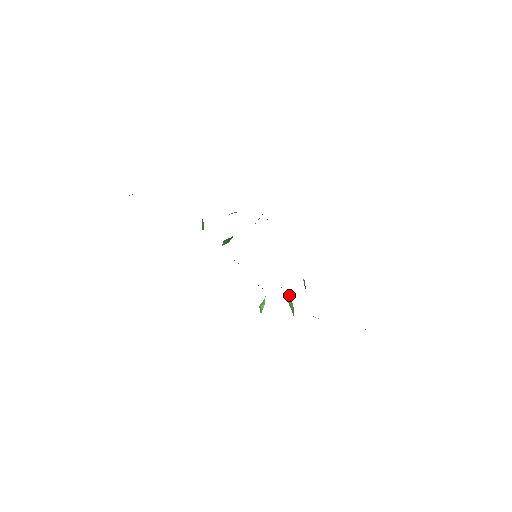
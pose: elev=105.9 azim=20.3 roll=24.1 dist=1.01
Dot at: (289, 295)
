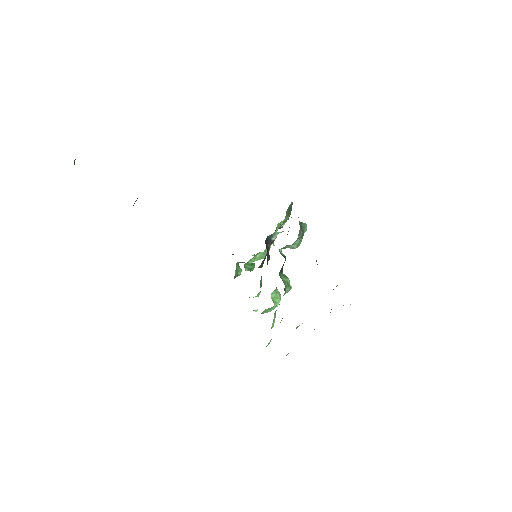
Dot at: (286, 278)
